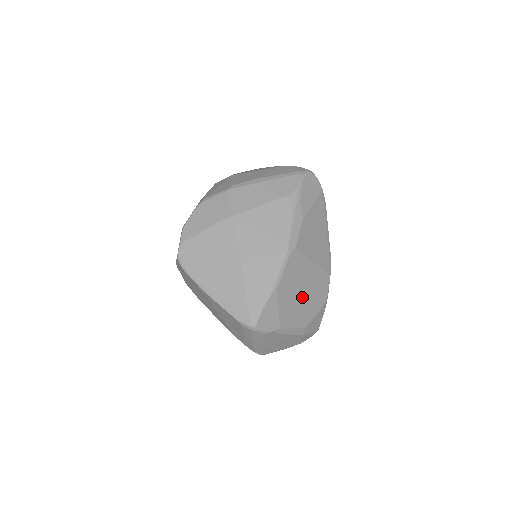
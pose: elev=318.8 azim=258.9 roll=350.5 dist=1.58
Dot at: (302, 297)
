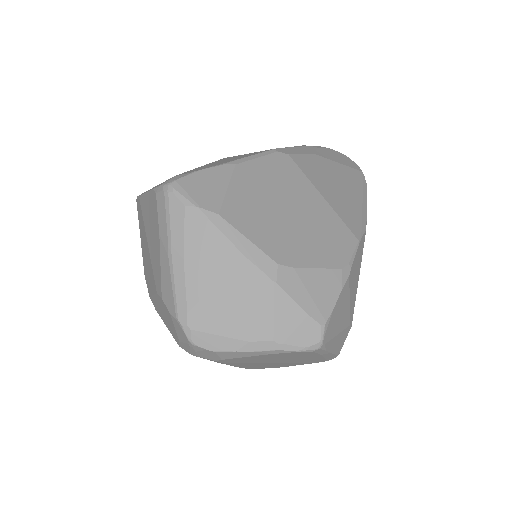
Dot at: (285, 217)
